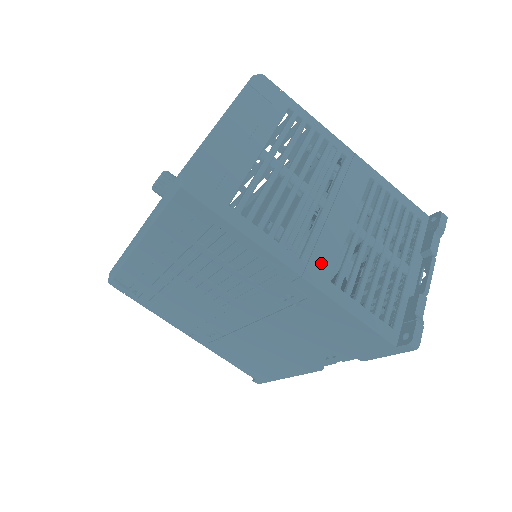
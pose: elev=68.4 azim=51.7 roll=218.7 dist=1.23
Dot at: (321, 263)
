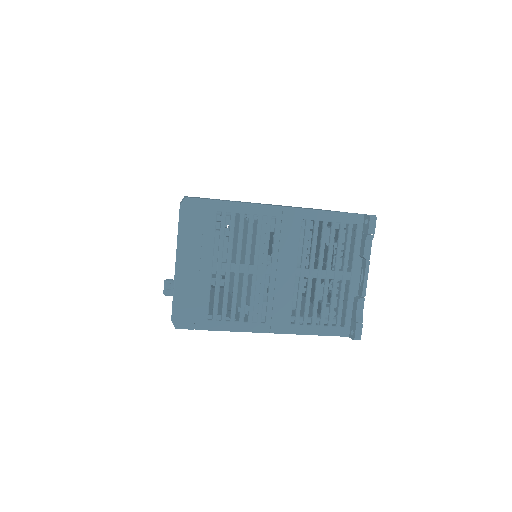
Dot at: (280, 317)
